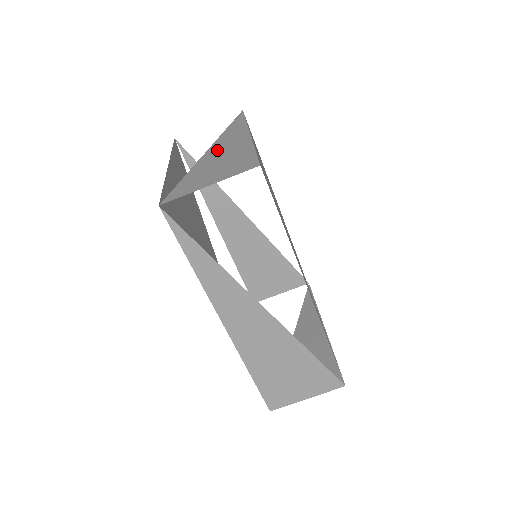
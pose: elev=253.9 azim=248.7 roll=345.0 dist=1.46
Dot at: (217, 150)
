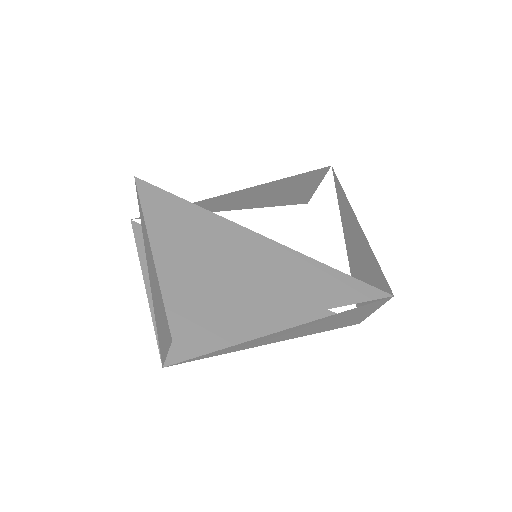
Dot at: (151, 280)
